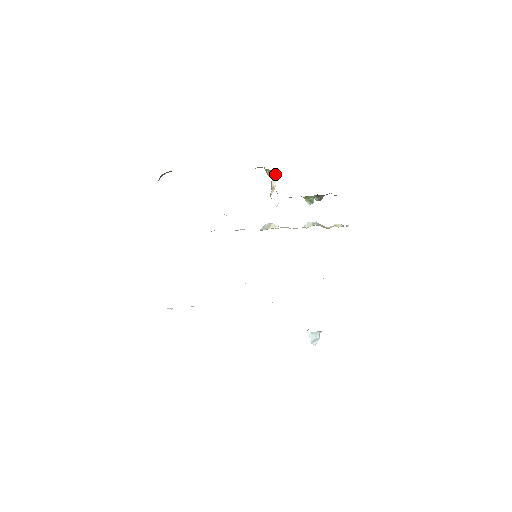
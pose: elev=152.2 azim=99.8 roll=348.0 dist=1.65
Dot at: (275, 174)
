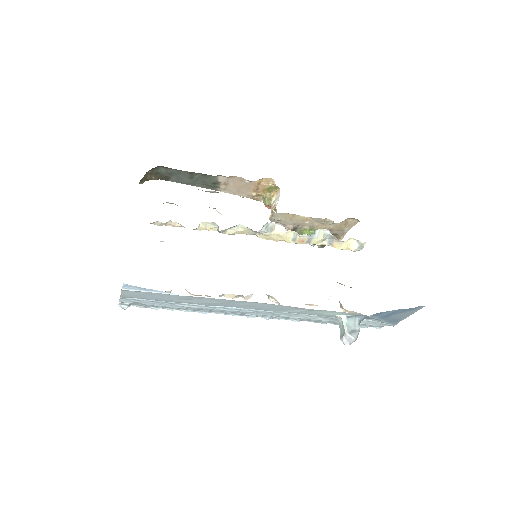
Dot at: (276, 195)
